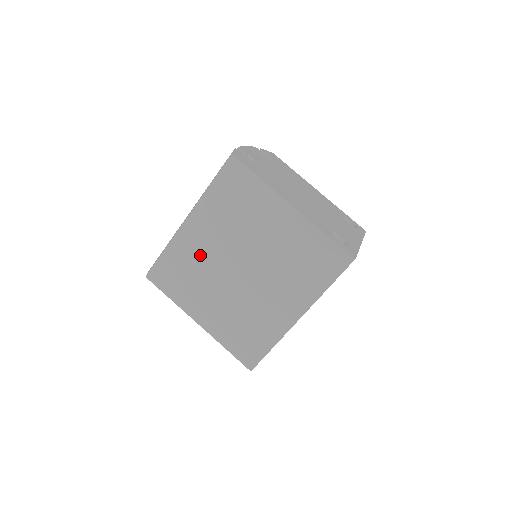
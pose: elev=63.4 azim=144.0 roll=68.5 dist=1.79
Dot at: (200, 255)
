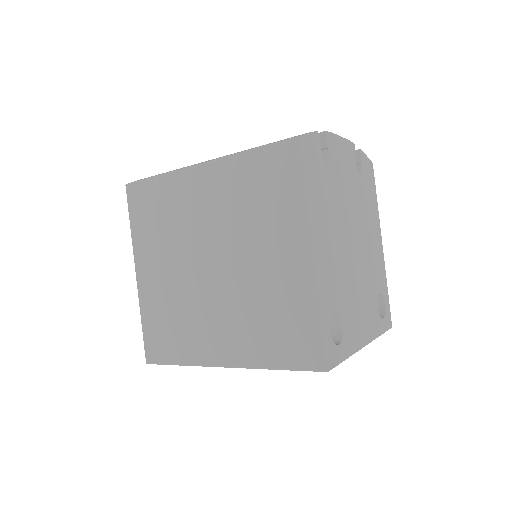
Dot at: (186, 213)
